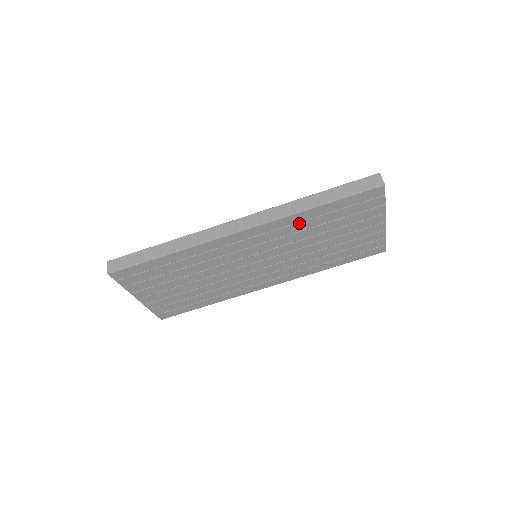
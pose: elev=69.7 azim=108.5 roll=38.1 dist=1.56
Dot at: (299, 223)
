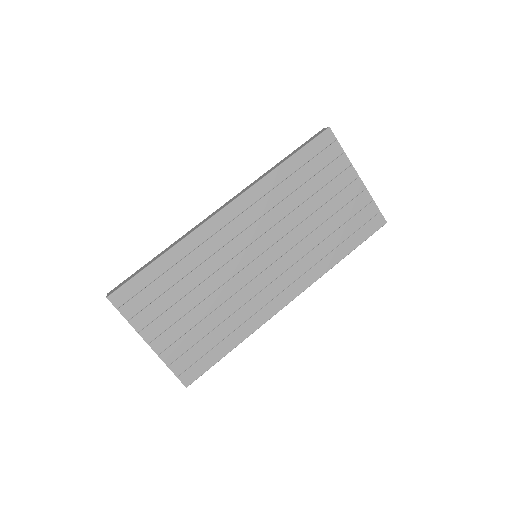
Dot at: (275, 190)
